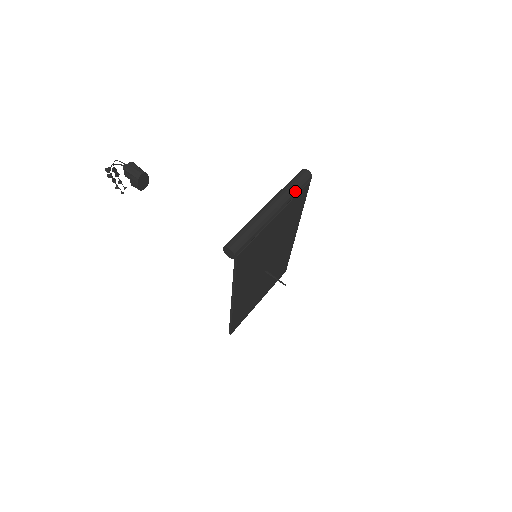
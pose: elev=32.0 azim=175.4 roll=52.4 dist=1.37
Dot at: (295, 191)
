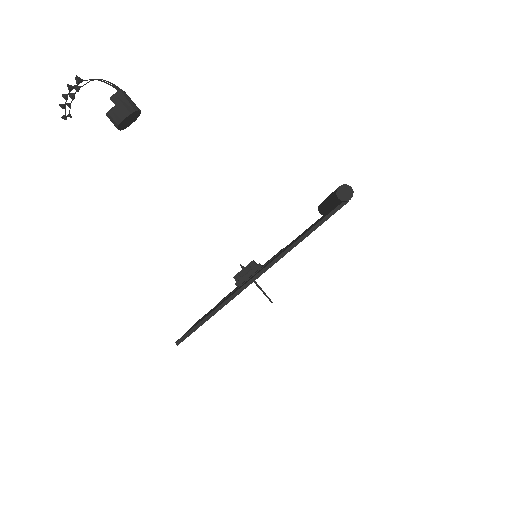
Dot at: occluded
